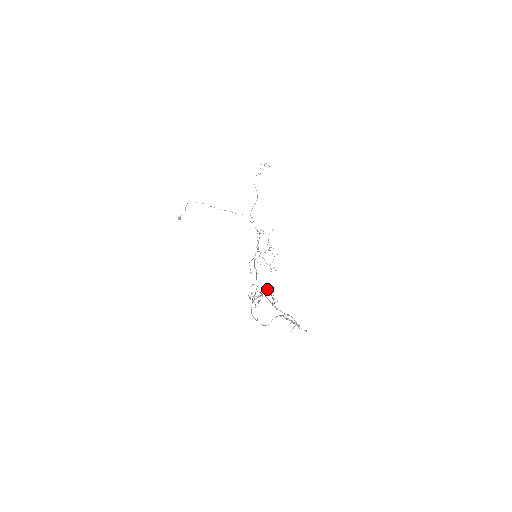
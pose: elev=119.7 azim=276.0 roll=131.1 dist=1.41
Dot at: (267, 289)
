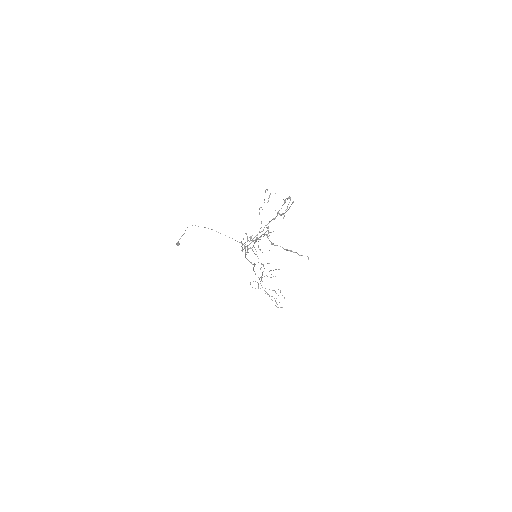
Dot at: occluded
